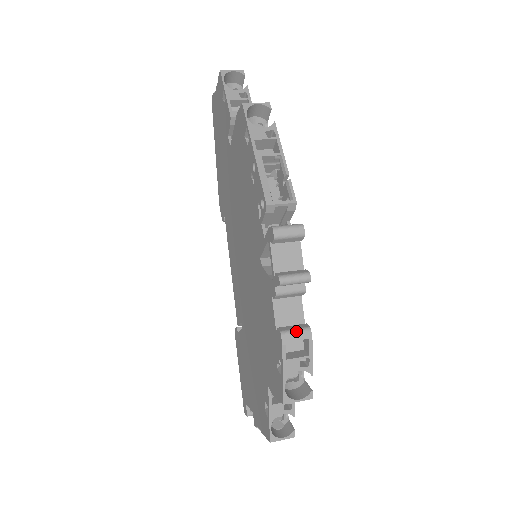
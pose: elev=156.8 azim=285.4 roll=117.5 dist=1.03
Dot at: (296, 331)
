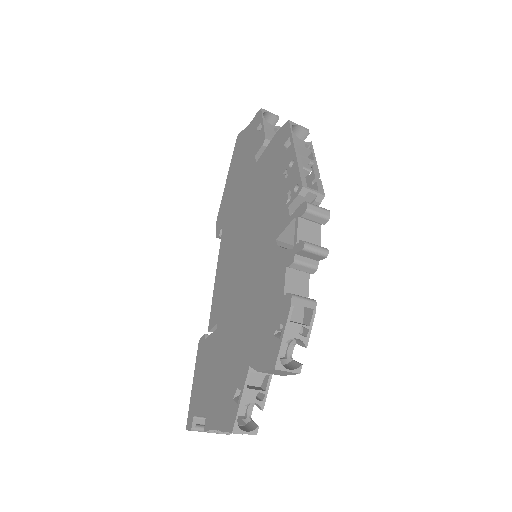
Dot at: (304, 298)
